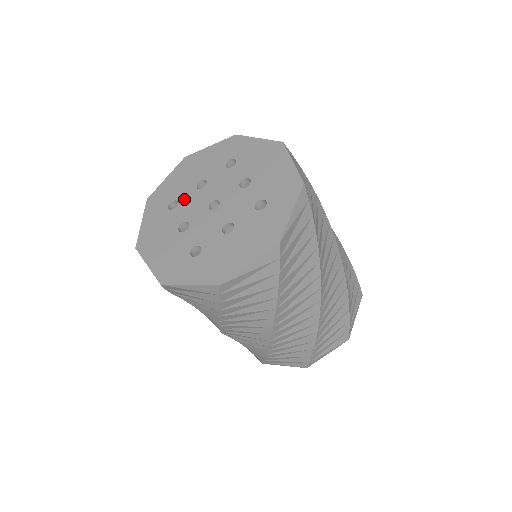
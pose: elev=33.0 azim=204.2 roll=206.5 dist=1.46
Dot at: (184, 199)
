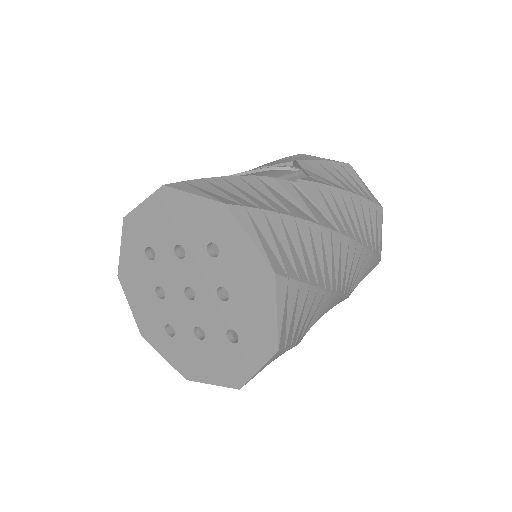
Dot at: (161, 256)
